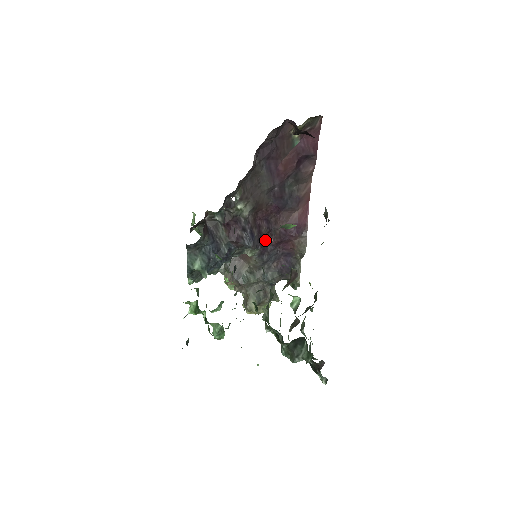
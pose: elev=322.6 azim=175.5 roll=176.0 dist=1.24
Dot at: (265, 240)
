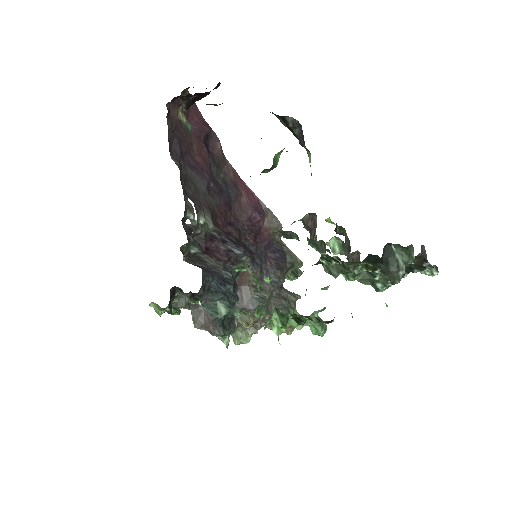
Dot at: (244, 244)
